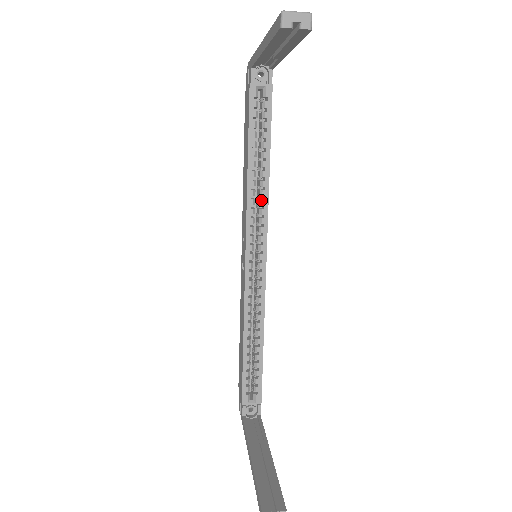
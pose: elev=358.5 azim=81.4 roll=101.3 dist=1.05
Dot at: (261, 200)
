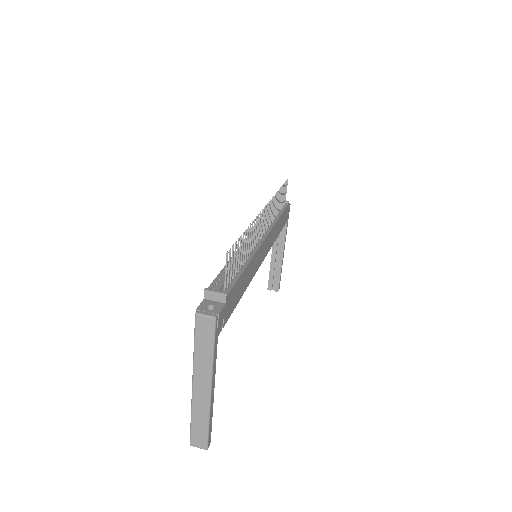
Dot at: occluded
